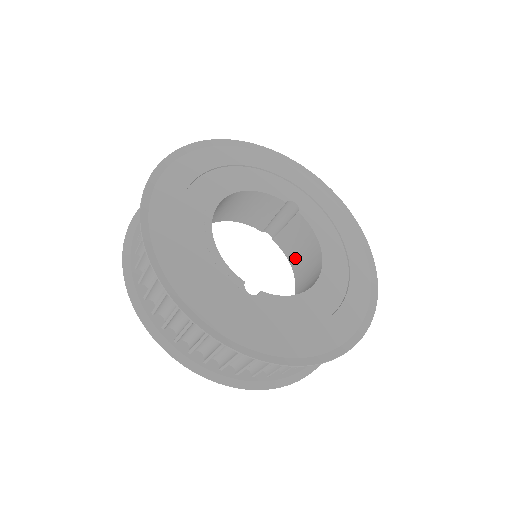
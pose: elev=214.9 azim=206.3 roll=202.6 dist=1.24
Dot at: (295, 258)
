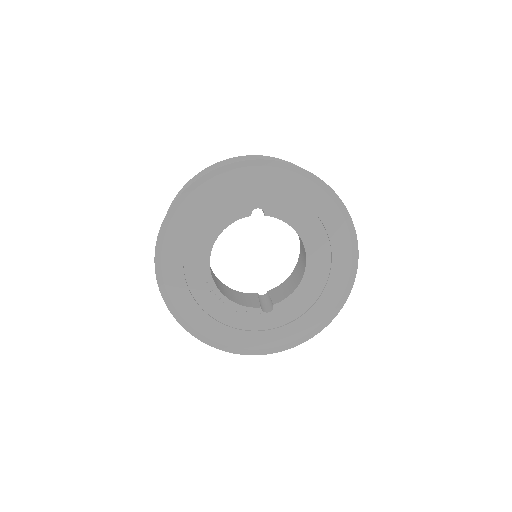
Dot at: occluded
